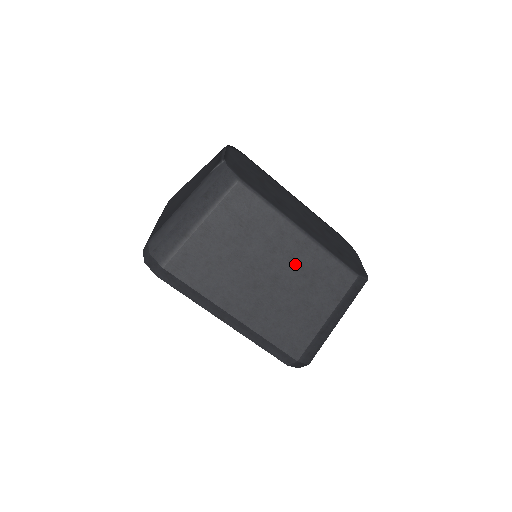
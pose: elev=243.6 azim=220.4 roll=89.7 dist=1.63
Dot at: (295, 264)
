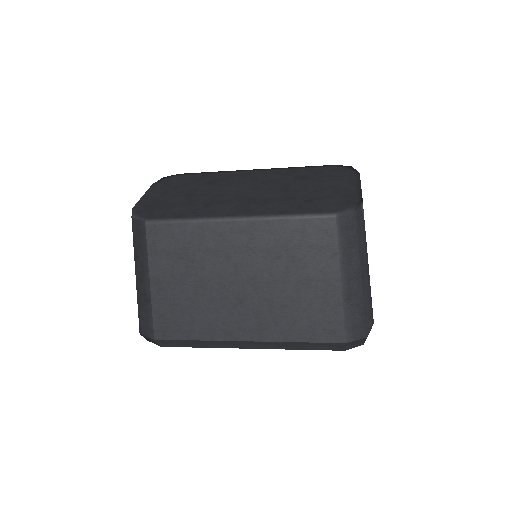
Dot at: (258, 254)
